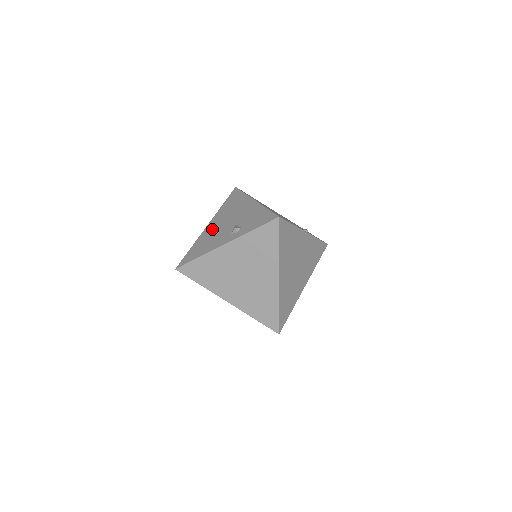
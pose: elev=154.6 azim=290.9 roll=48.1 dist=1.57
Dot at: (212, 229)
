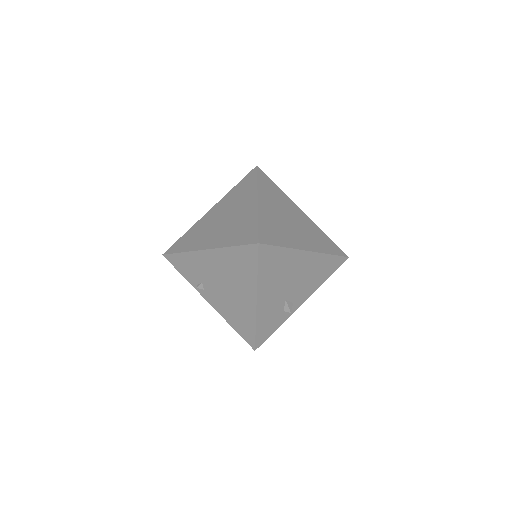
Dot at: occluded
